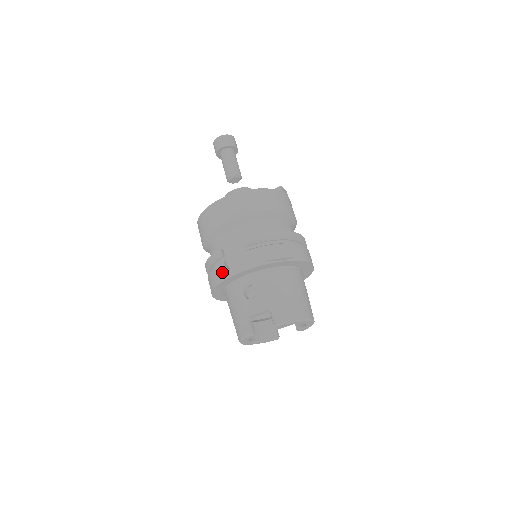
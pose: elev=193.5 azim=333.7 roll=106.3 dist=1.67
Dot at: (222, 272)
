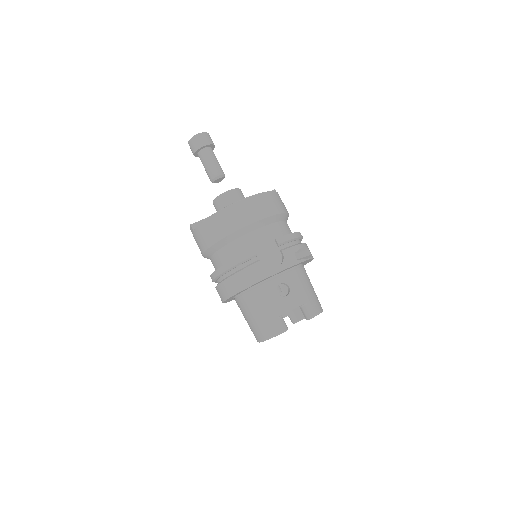
Dot at: (259, 272)
